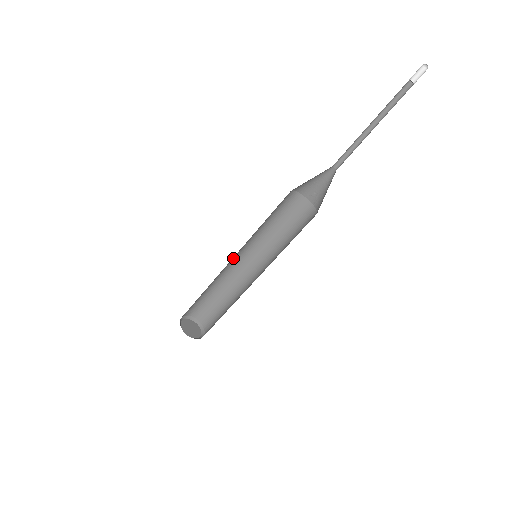
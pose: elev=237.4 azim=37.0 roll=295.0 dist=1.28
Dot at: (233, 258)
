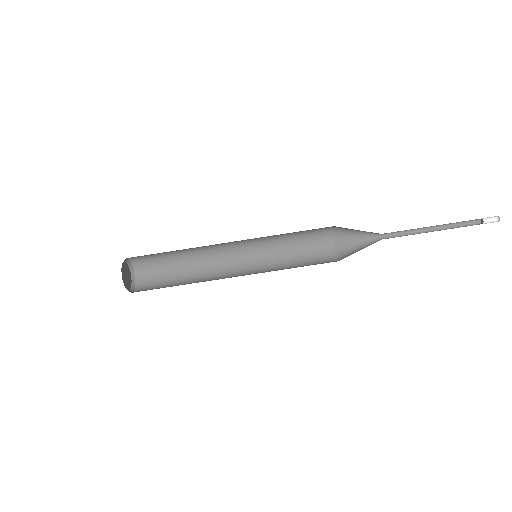
Dot at: occluded
